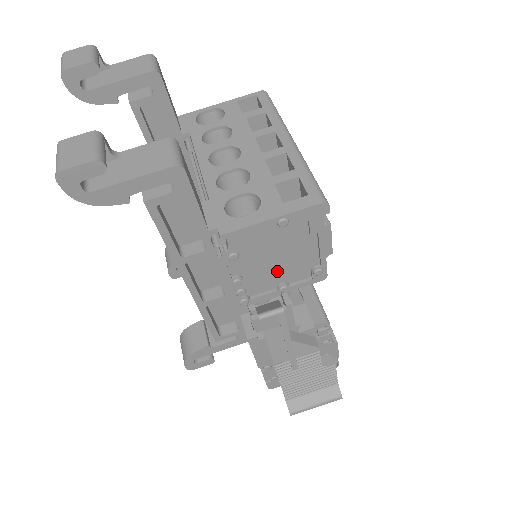
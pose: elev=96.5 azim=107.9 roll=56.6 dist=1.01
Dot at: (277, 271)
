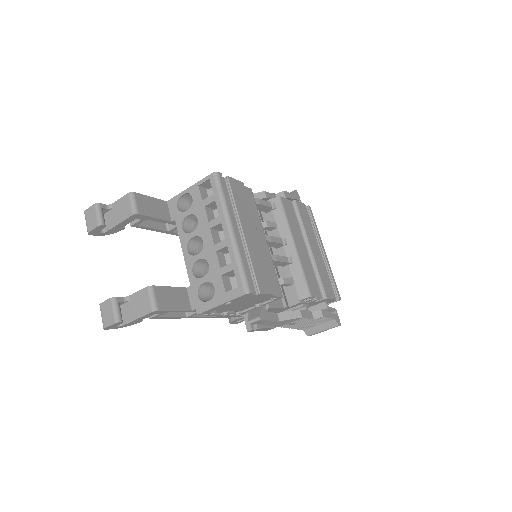
Dot at: (247, 304)
